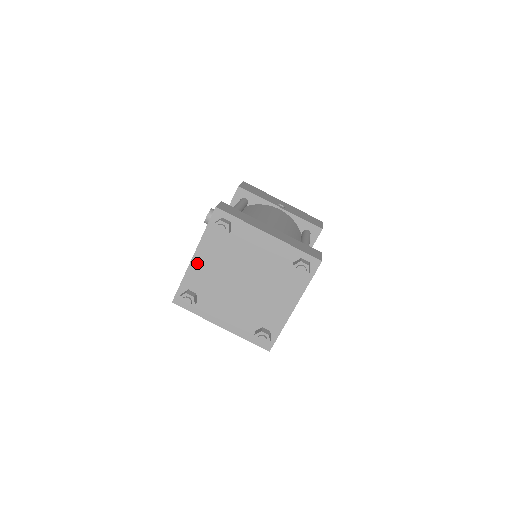
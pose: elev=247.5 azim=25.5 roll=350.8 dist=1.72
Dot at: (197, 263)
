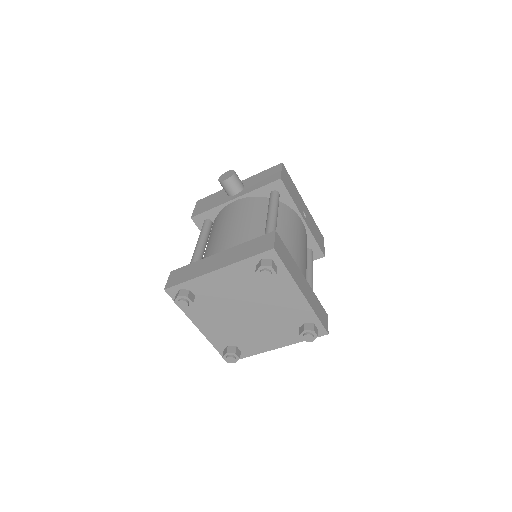
Dot at: (216, 277)
